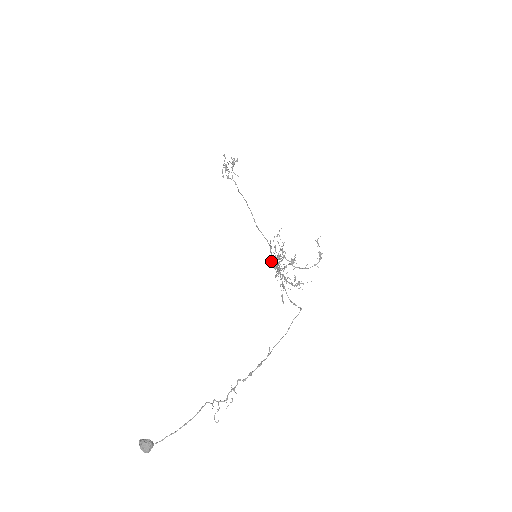
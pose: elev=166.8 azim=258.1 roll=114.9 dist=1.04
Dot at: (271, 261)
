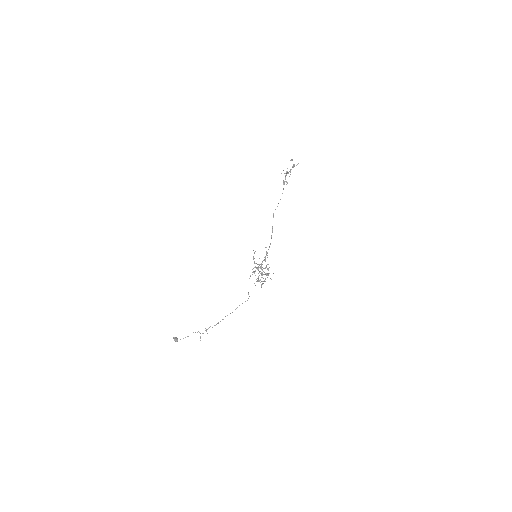
Dot at: (262, 261)
